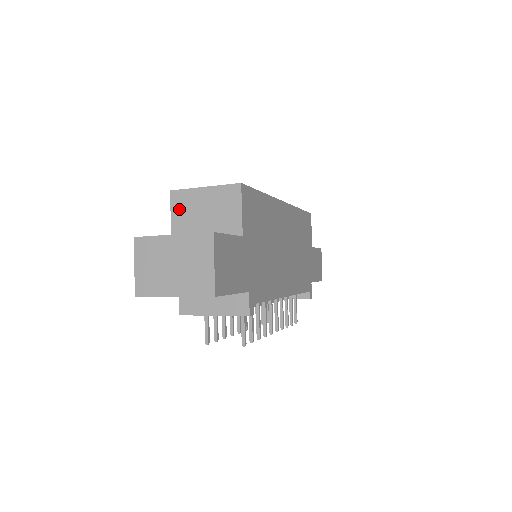
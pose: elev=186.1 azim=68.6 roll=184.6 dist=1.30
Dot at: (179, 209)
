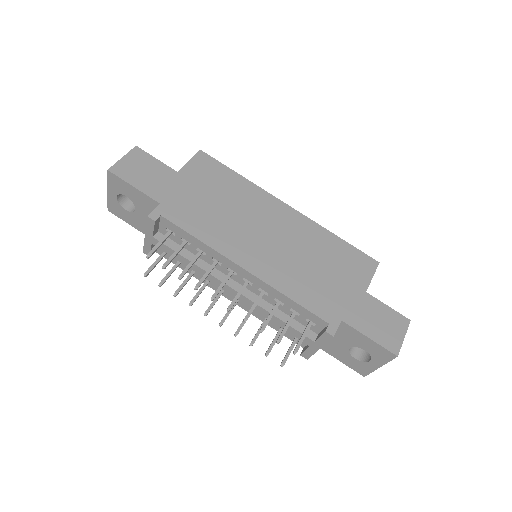
Dot at: occluded
